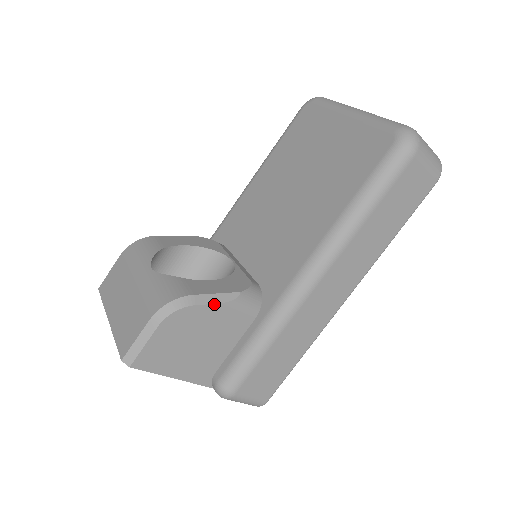
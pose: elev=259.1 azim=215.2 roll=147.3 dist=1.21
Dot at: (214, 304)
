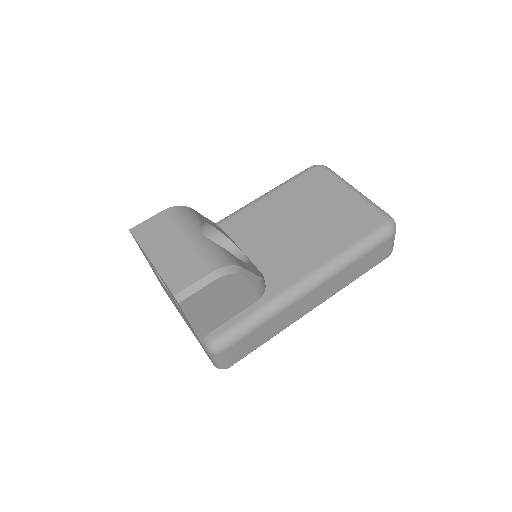
Dot at: (249, 279)
